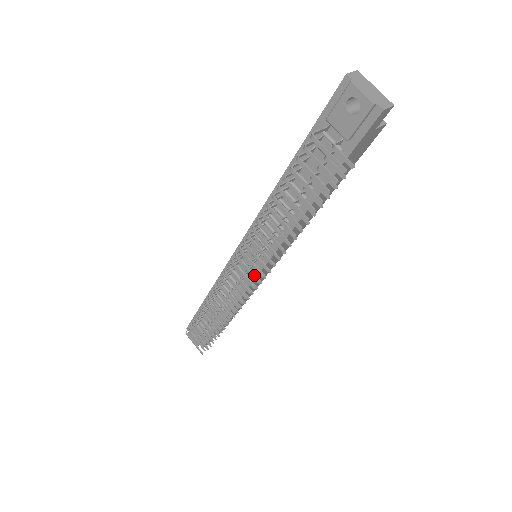
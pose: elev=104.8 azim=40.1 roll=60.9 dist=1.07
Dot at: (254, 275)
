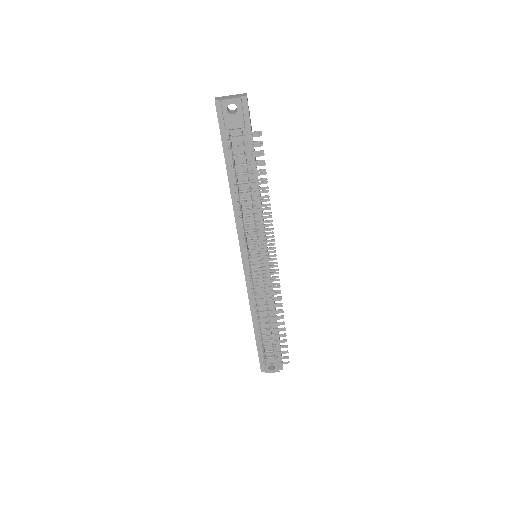
Dot at: (270, 255)
